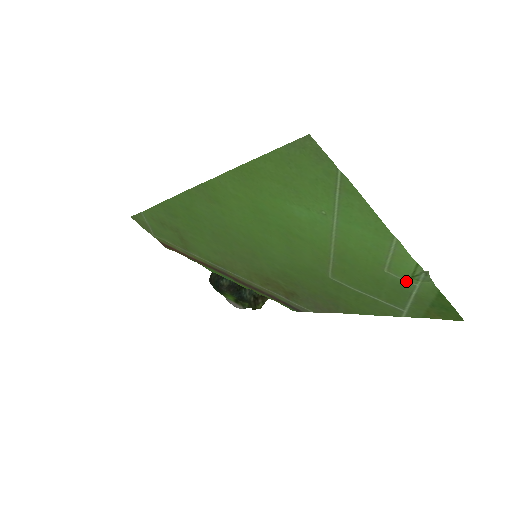
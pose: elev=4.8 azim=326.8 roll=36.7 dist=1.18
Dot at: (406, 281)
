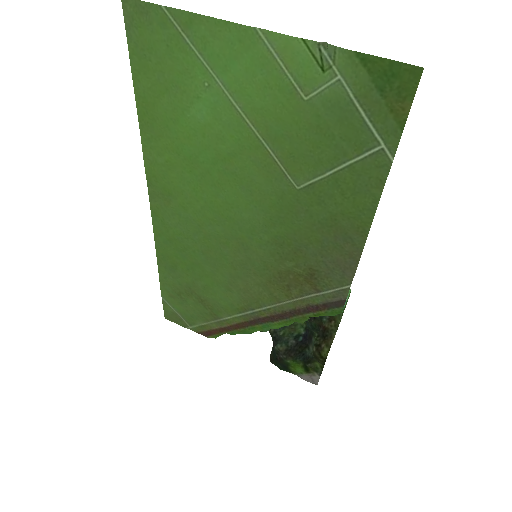
Dot at: (327, 86)
